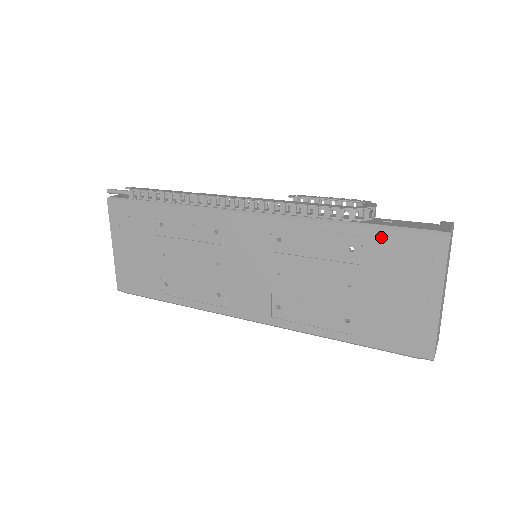
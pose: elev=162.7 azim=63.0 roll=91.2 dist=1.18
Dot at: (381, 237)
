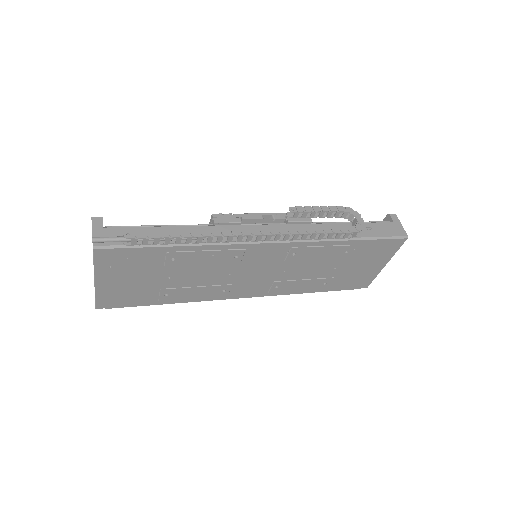
Dot at: (369, 244)
